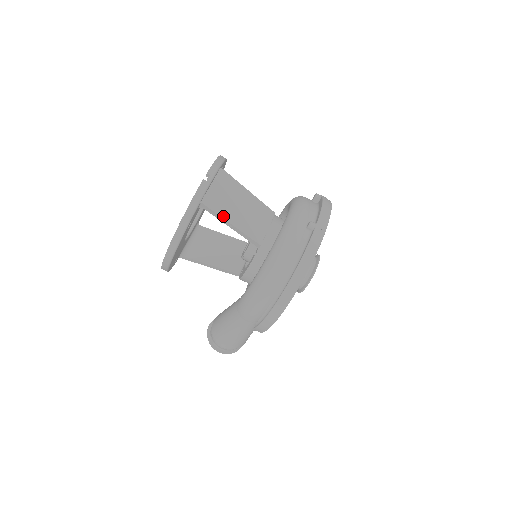
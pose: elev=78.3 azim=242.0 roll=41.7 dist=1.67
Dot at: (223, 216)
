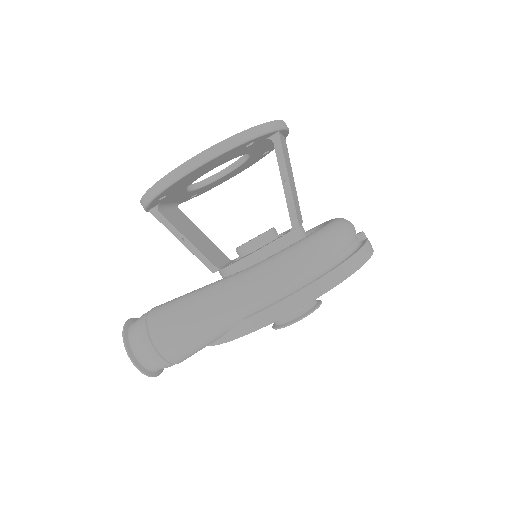
Dot at: (286, 165)
